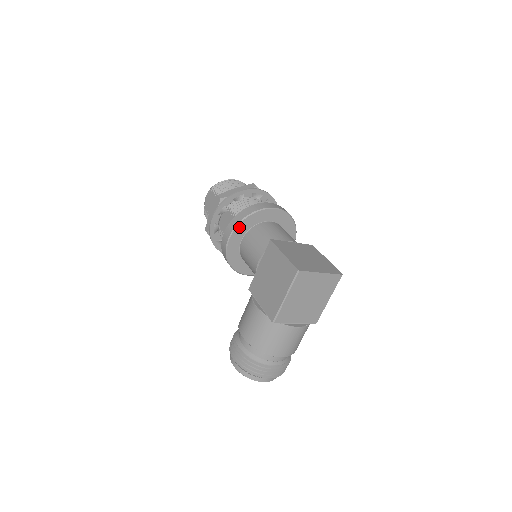
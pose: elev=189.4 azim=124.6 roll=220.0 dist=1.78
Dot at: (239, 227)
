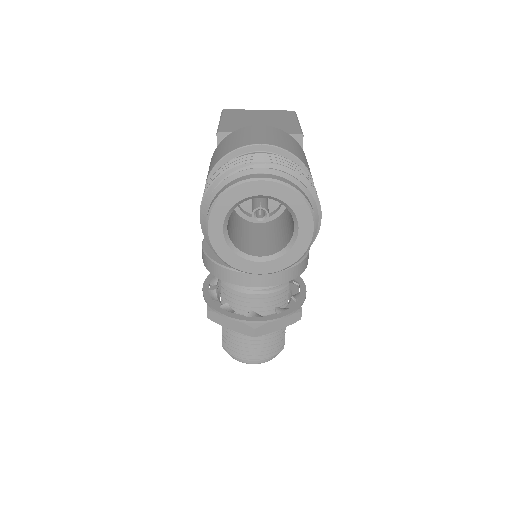
Dot at: occluded
